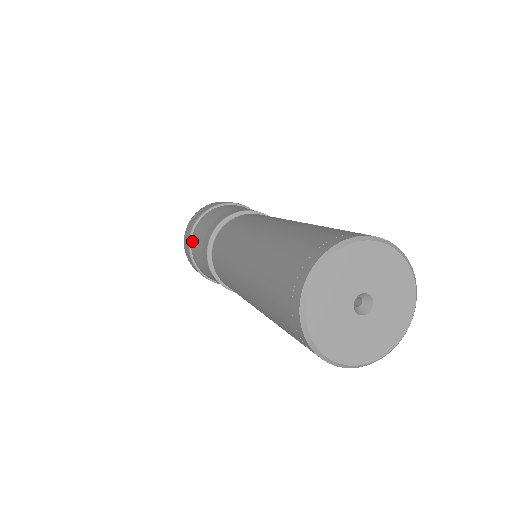
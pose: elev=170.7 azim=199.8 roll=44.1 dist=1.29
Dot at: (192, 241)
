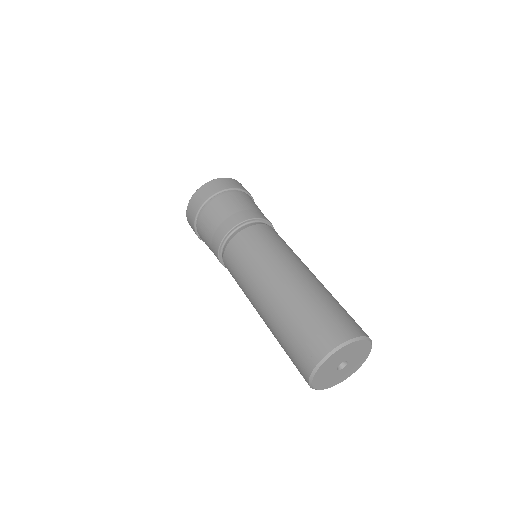
Dot at: occluded
